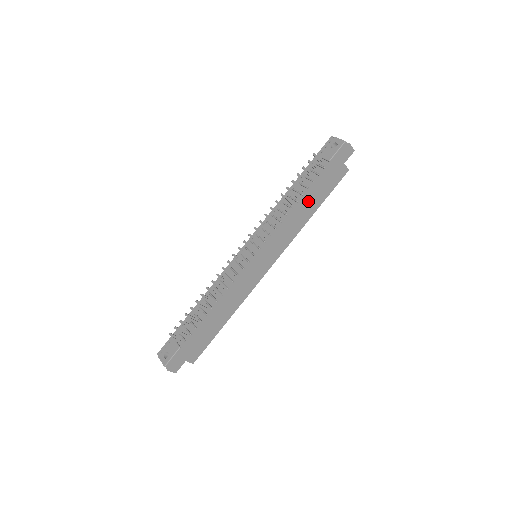
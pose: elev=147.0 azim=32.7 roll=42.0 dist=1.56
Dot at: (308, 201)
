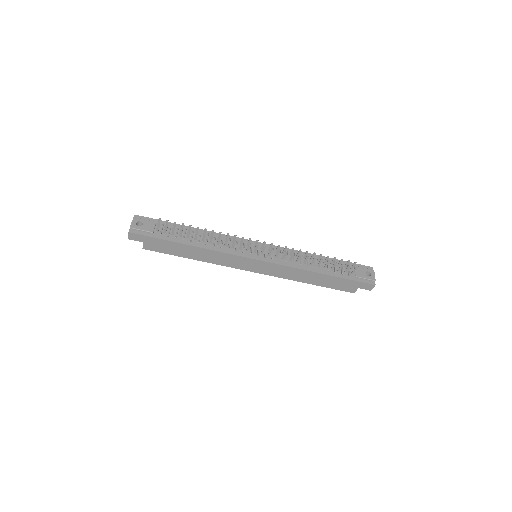
Dot at: (319, 276)
